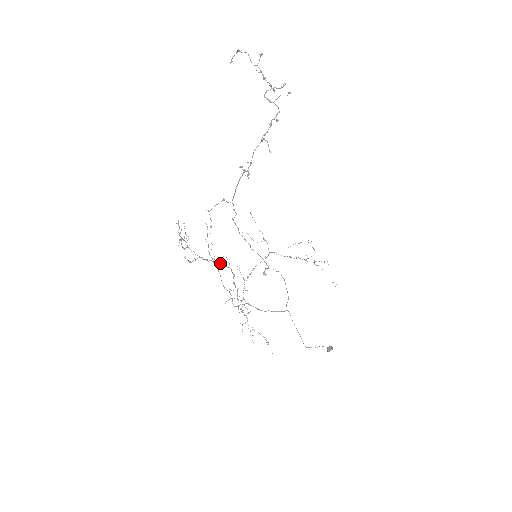
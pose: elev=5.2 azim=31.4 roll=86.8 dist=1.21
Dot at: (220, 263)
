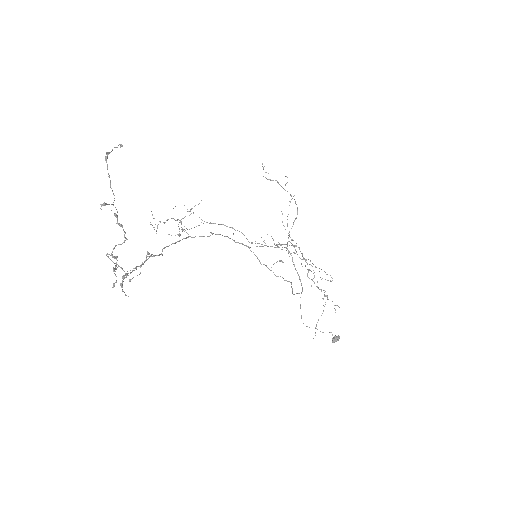
Dot at: (235, 230)
